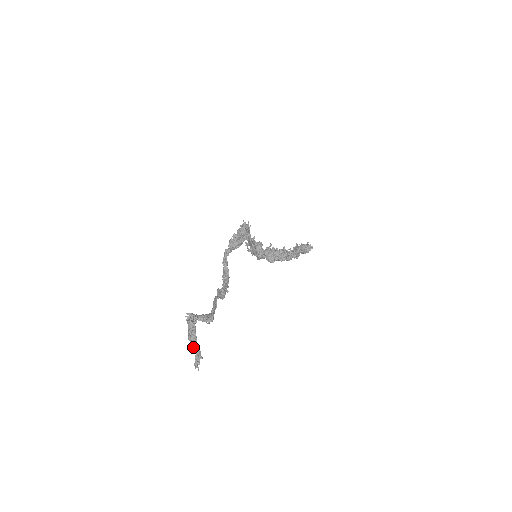
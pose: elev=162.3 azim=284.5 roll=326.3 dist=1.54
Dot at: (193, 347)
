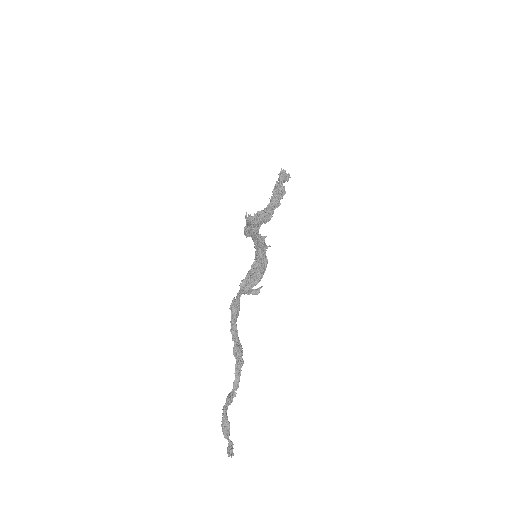
Dot at: occluded
